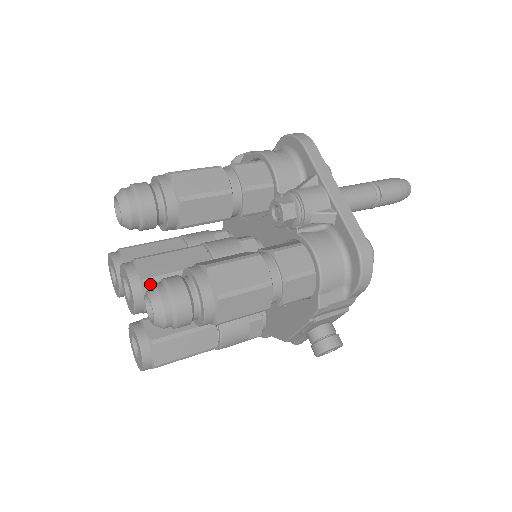
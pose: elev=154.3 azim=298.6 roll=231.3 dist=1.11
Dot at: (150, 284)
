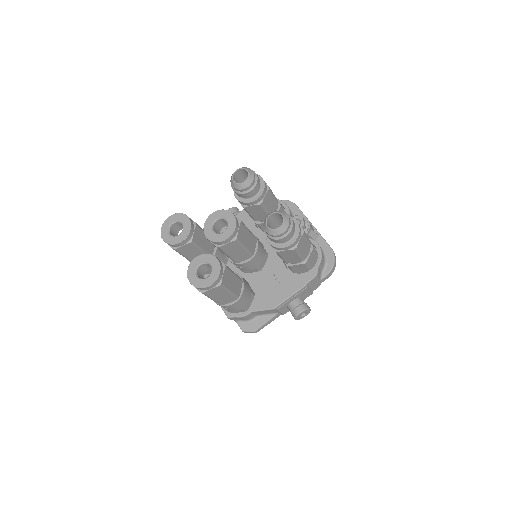
Dot at: (242, 225)
